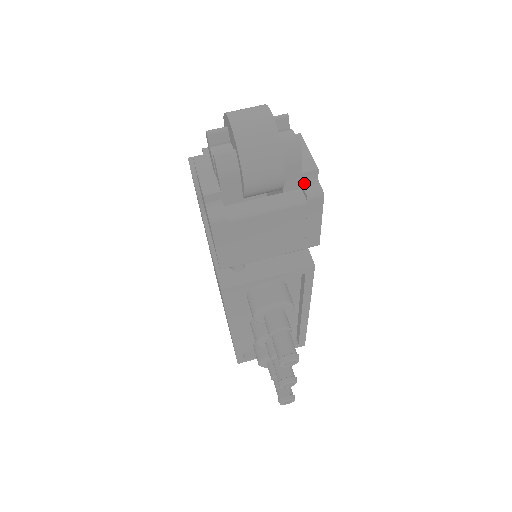
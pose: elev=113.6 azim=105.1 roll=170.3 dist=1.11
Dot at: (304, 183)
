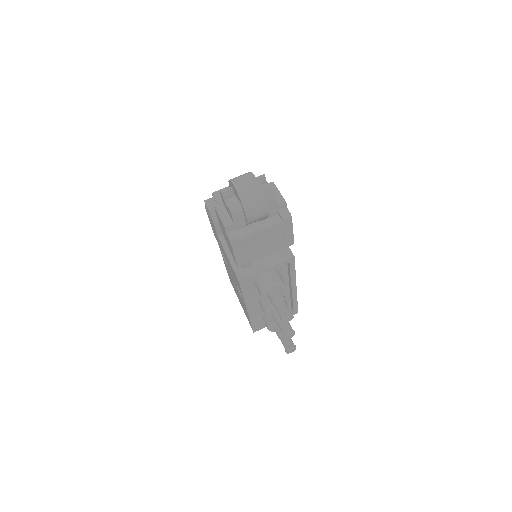
Dot at: (279, 211)
